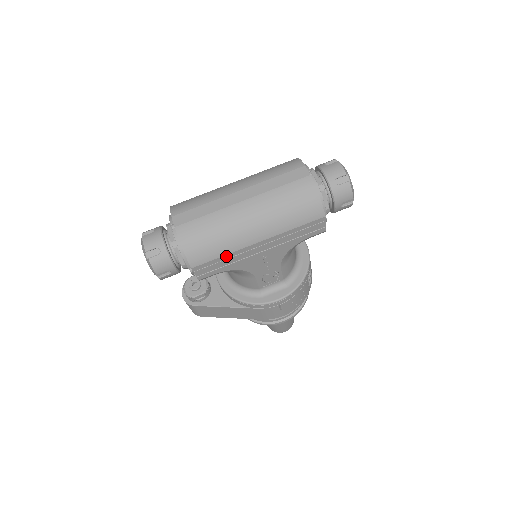
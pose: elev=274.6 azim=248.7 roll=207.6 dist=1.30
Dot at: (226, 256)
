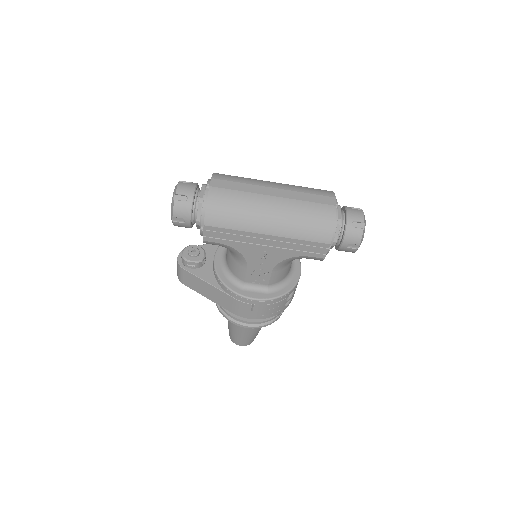
Dot at: (236, 231)
